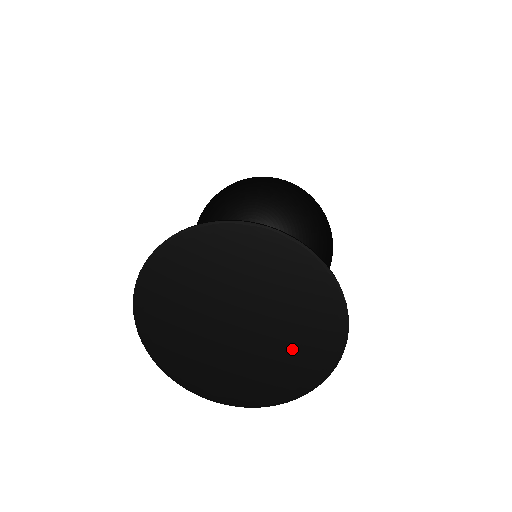
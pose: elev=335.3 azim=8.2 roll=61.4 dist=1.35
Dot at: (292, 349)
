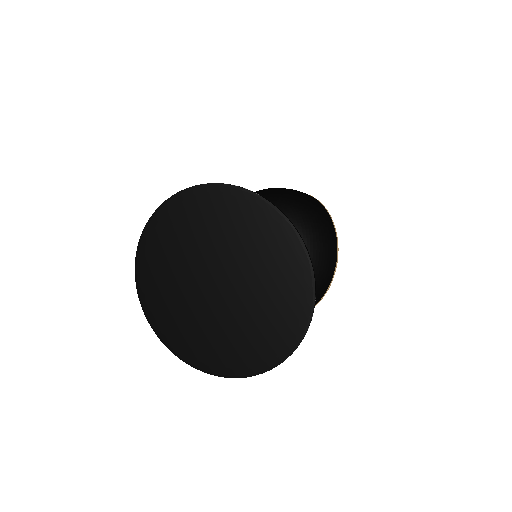
Dot at: (262, 259)
